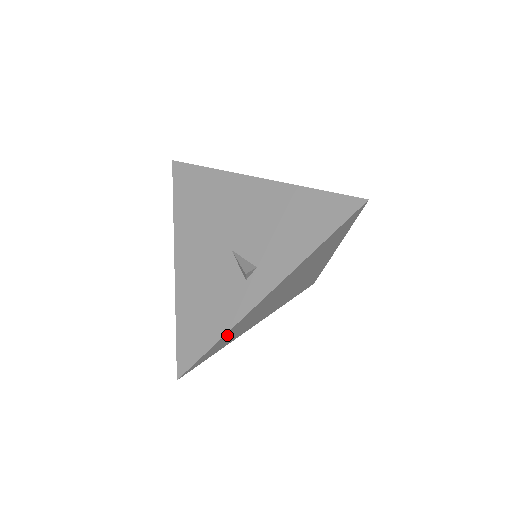
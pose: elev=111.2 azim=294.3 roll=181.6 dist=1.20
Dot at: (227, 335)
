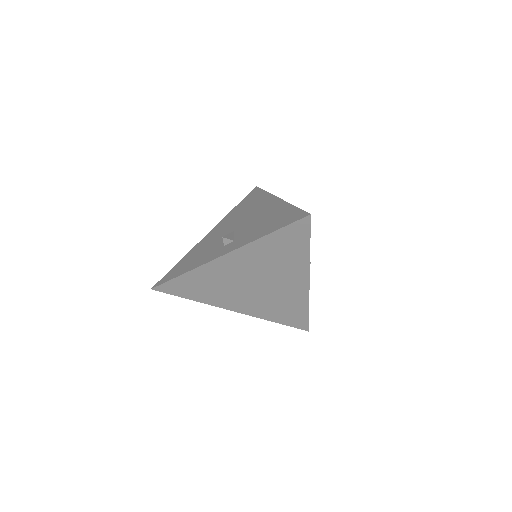
Dot at: (193, 277)
